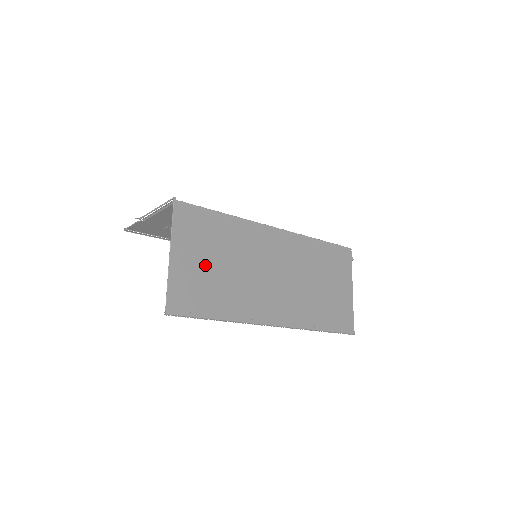
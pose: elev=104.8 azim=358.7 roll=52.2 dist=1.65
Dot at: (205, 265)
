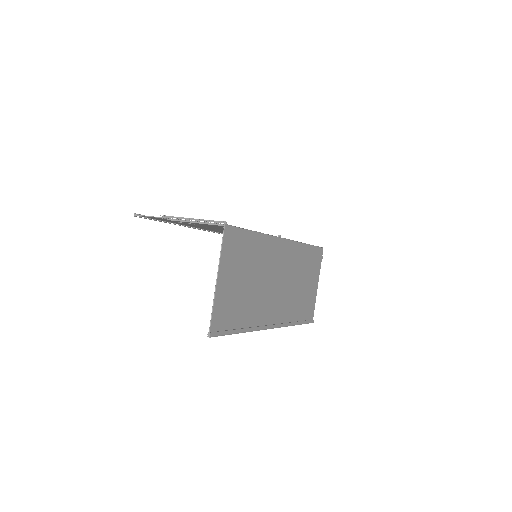
Dot at: (238, 284)
